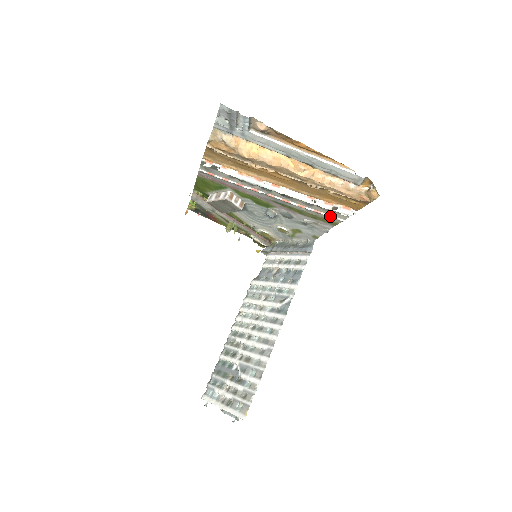
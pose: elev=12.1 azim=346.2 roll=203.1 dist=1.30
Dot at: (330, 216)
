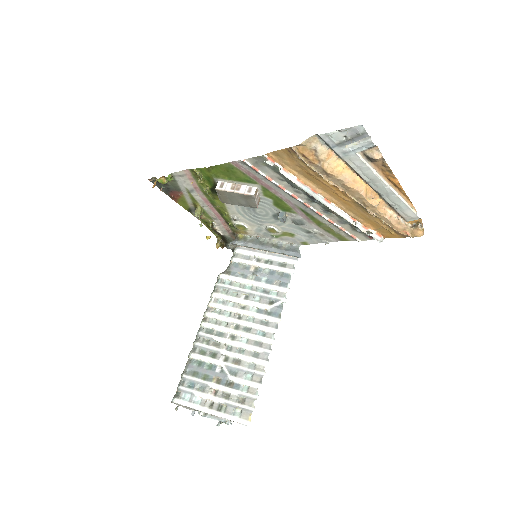
Dot at: (351, 235)
